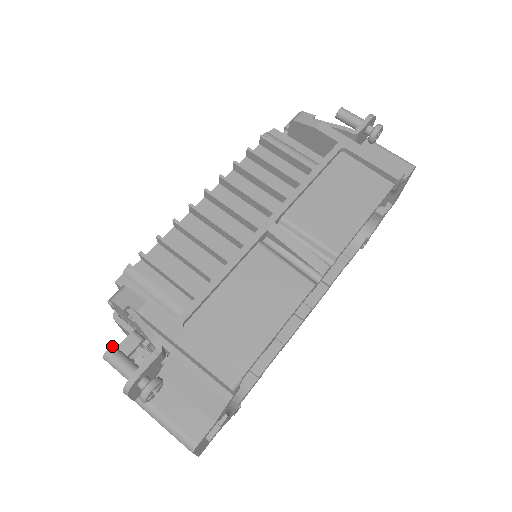
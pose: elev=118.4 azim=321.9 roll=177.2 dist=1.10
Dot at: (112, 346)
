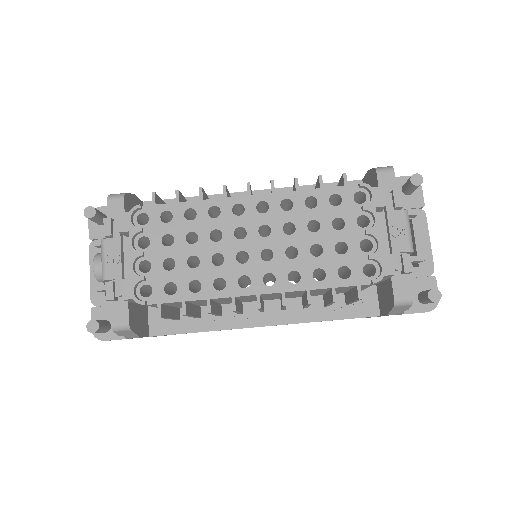
Dot at: (97, 331)
